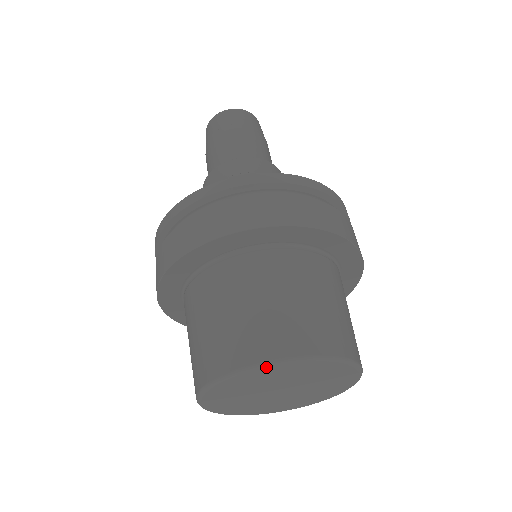
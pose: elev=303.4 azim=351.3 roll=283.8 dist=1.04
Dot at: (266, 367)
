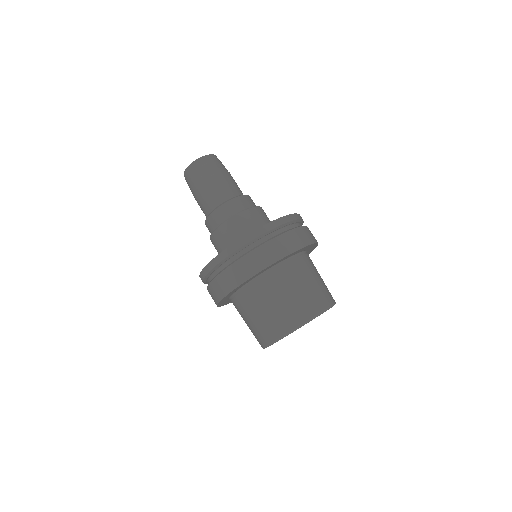
Dot at: occluded
